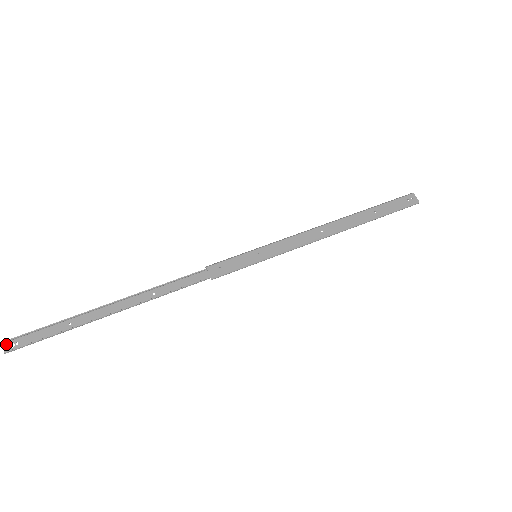
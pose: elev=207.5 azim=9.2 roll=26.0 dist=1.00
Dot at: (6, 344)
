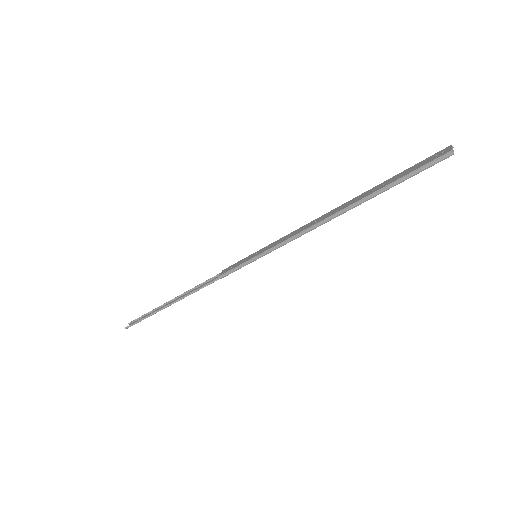
Dot at: (130, 324)
